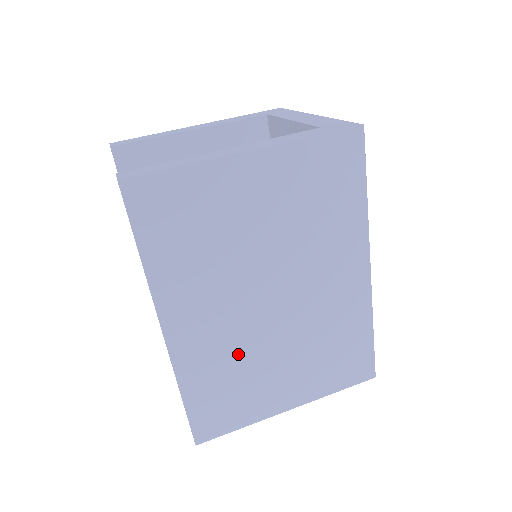
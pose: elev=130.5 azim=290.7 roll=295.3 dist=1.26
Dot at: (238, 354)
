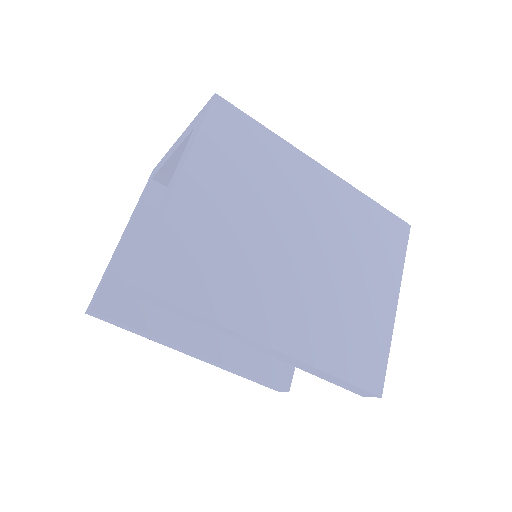
Dot at: (327, 307)
